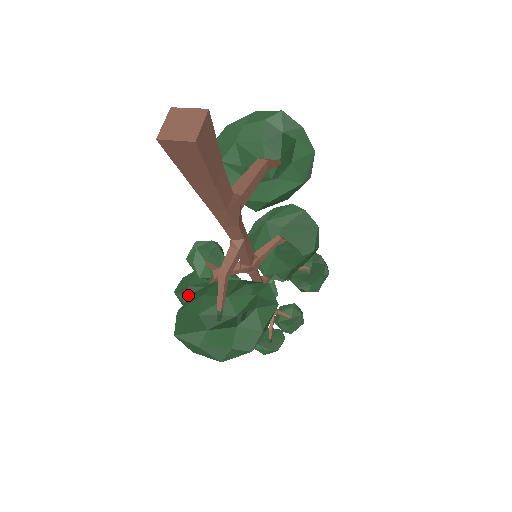
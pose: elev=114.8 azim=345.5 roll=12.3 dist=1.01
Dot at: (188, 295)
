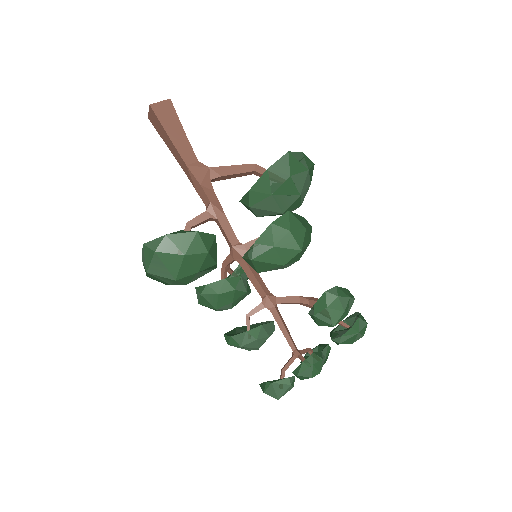
Dot at: occluded
